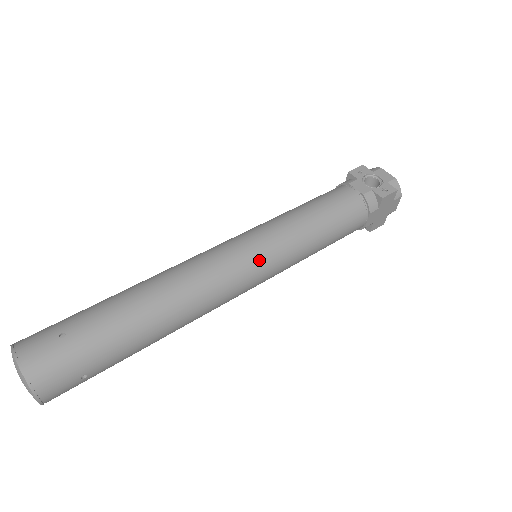
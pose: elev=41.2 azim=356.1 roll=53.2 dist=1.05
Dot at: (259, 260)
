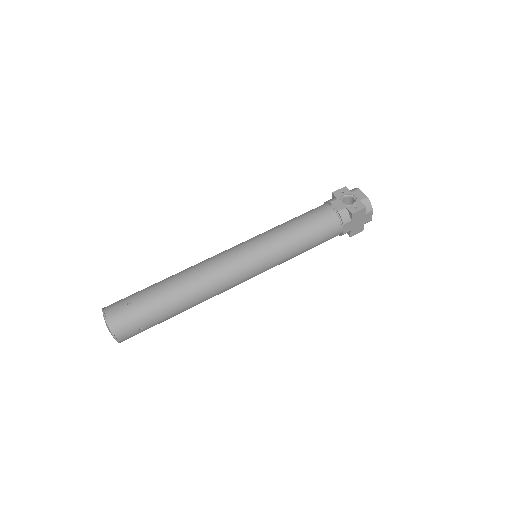
Dot at: (253, 260)
